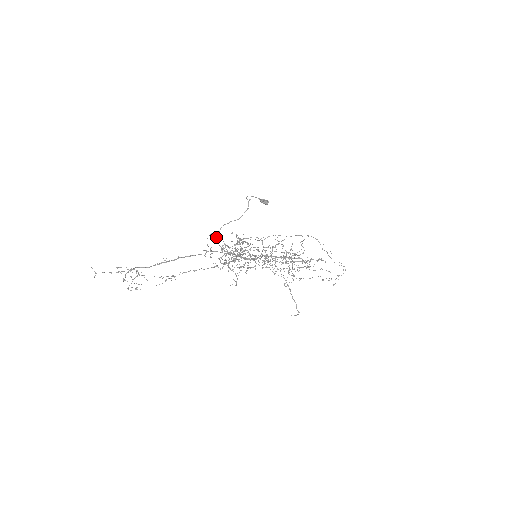
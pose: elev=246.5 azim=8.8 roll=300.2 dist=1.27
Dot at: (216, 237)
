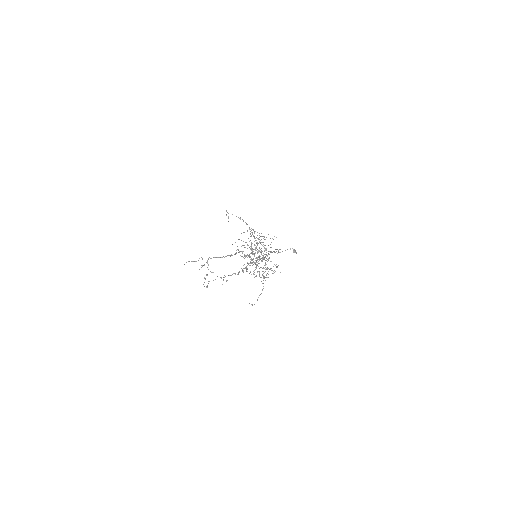
Dot at: occluded
